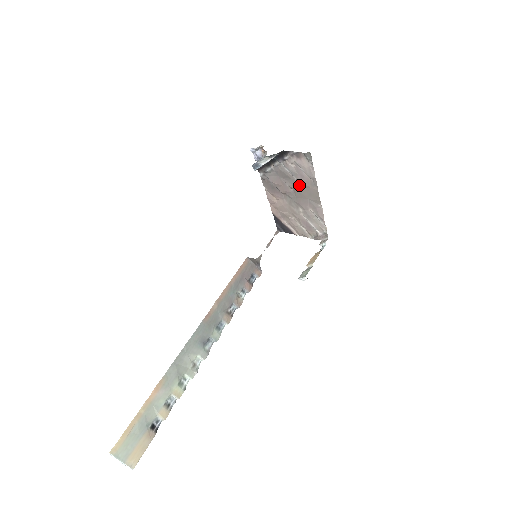
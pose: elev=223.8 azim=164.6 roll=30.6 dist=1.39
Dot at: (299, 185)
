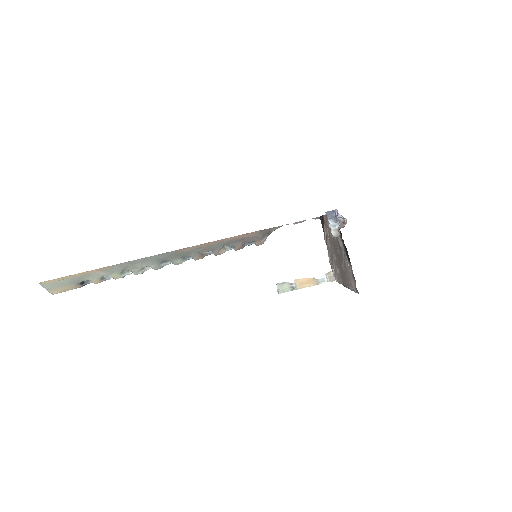
Dot at: occluded
